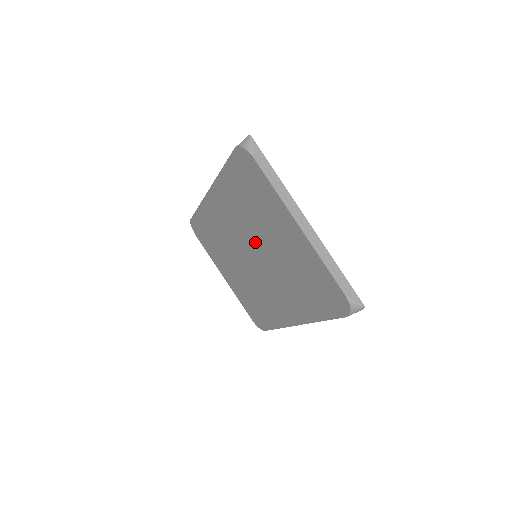
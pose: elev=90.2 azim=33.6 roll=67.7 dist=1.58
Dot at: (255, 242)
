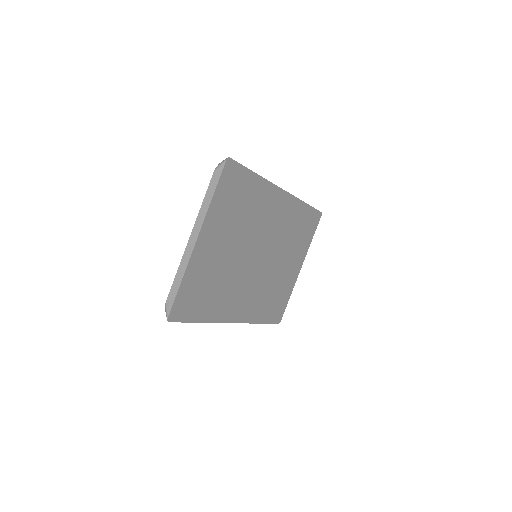
Dot at: occluded
